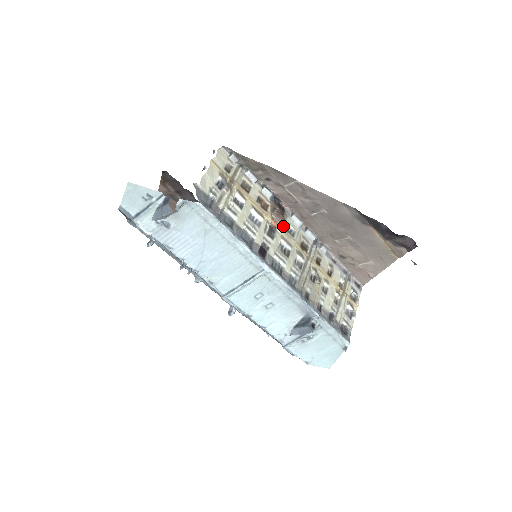
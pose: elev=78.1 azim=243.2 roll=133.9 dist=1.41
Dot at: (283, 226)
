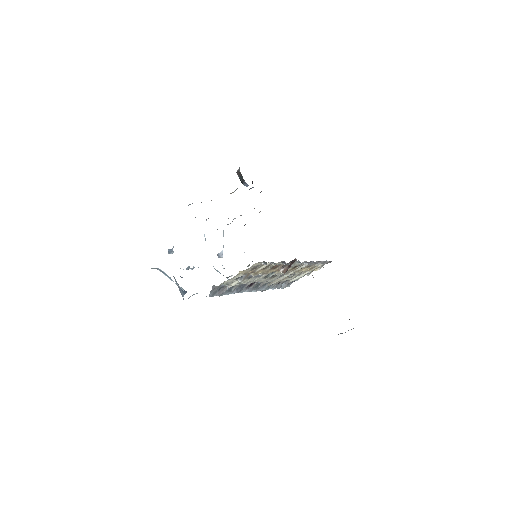
Dot at: occluded
